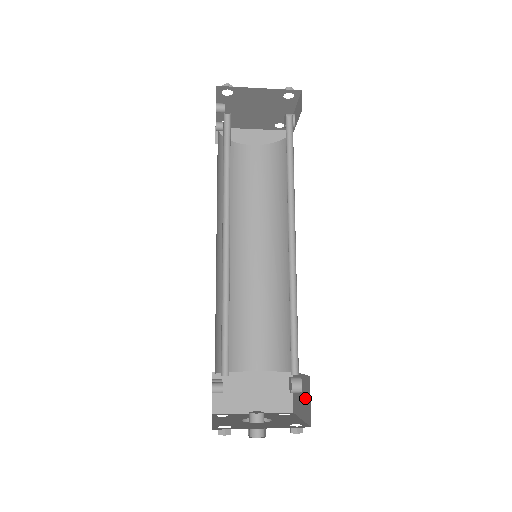
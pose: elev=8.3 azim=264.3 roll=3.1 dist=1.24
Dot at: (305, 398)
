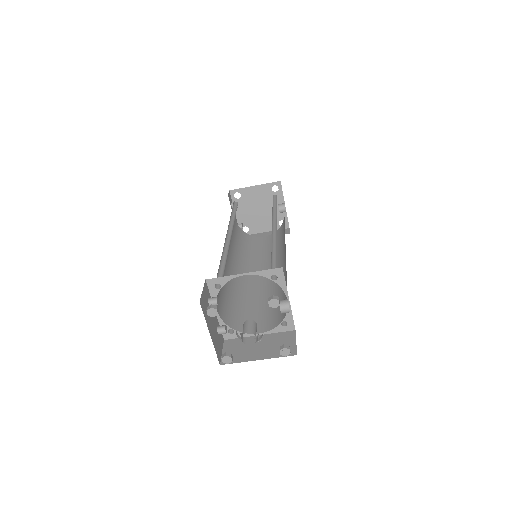
Dot at: occluded
